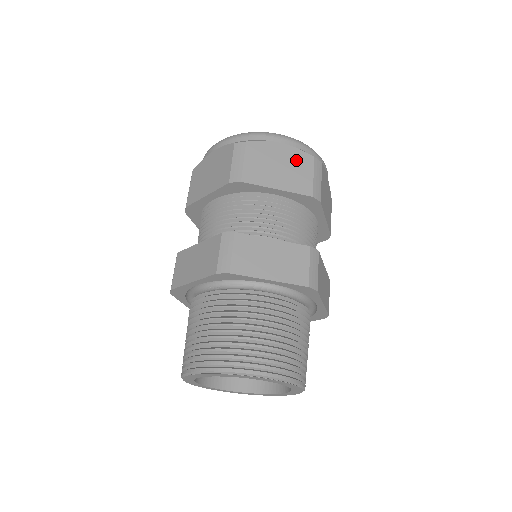
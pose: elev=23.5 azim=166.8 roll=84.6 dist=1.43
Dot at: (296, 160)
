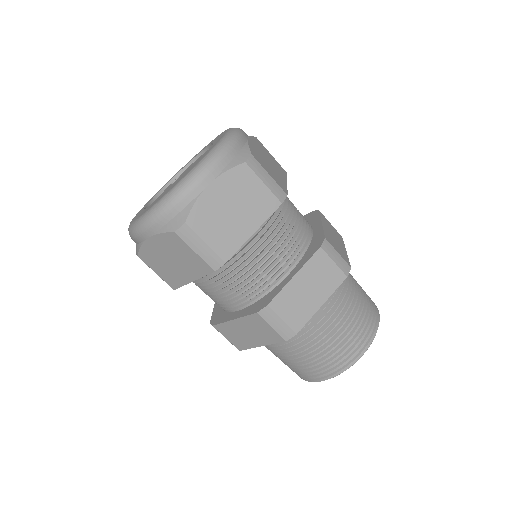
Dot at: (237, 186)
